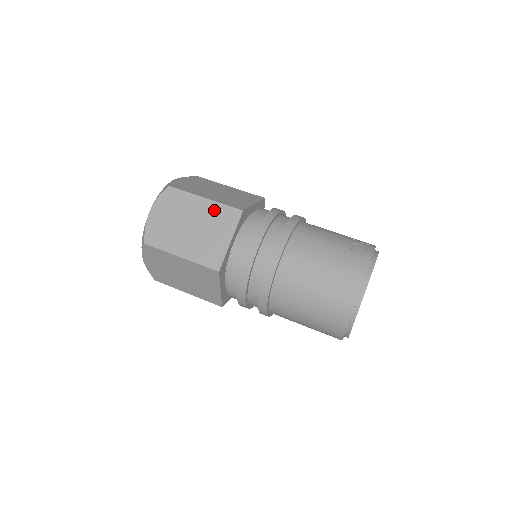
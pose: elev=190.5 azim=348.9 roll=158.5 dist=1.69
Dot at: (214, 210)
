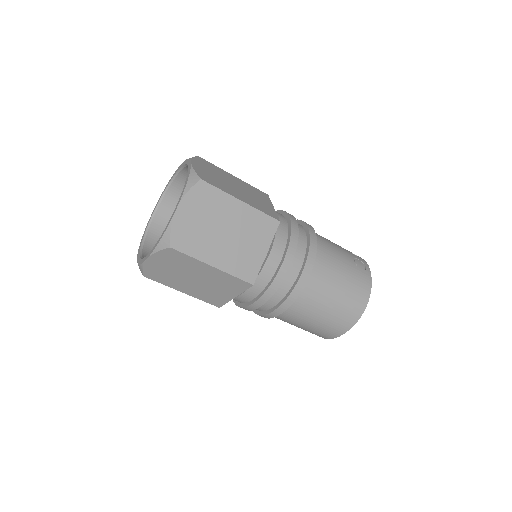
Dot at: (251, 217)
